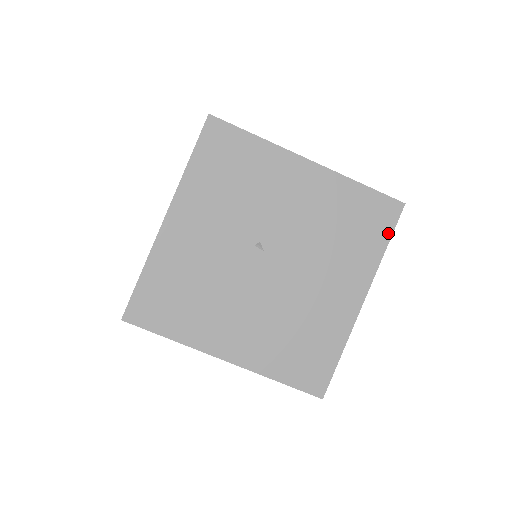
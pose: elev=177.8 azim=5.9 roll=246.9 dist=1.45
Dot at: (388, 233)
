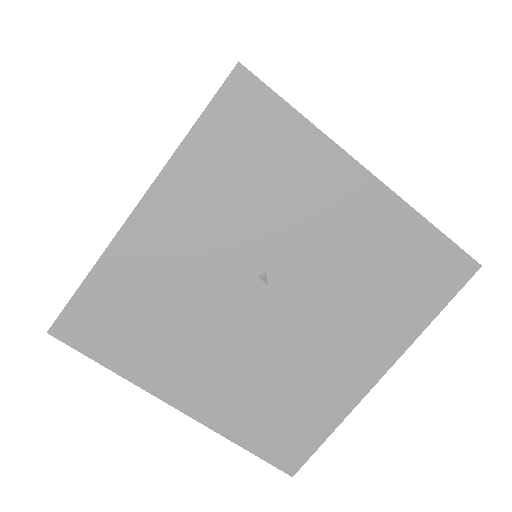
Dot at: (444, 299)
